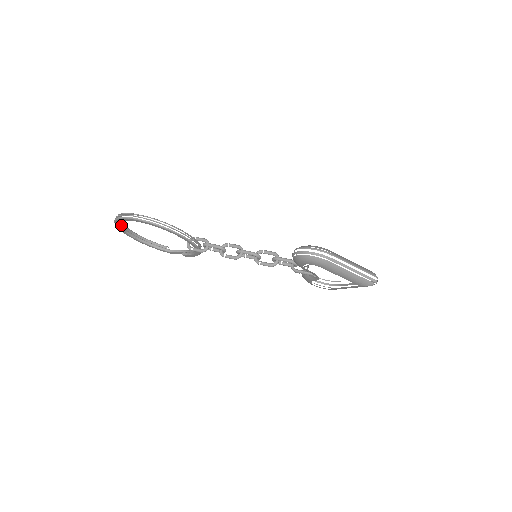
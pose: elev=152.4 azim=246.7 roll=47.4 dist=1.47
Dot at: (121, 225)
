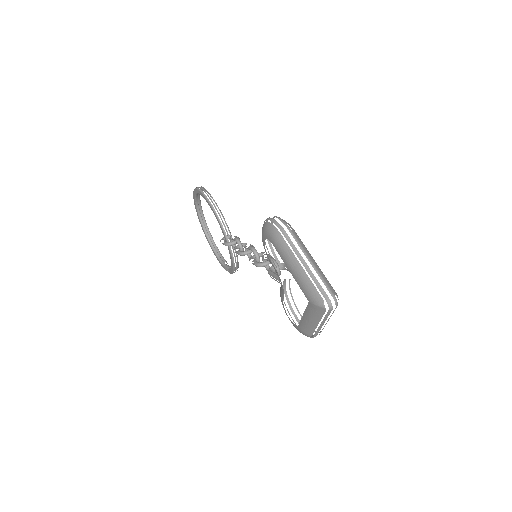
Dot at: (199, 212)
